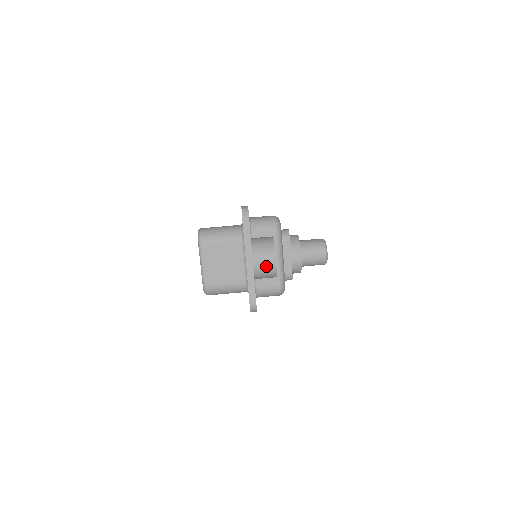
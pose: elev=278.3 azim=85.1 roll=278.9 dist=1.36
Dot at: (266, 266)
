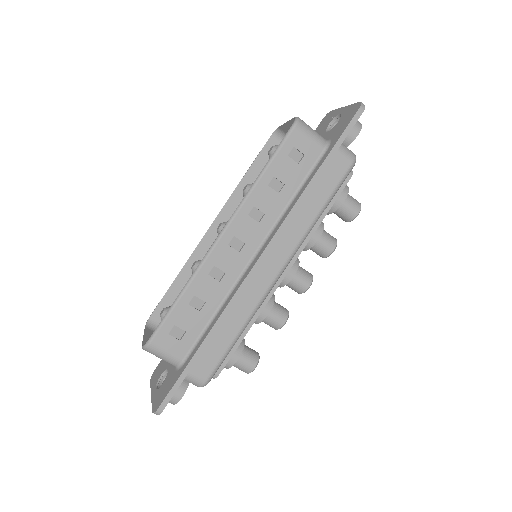
Dot at: occluded
